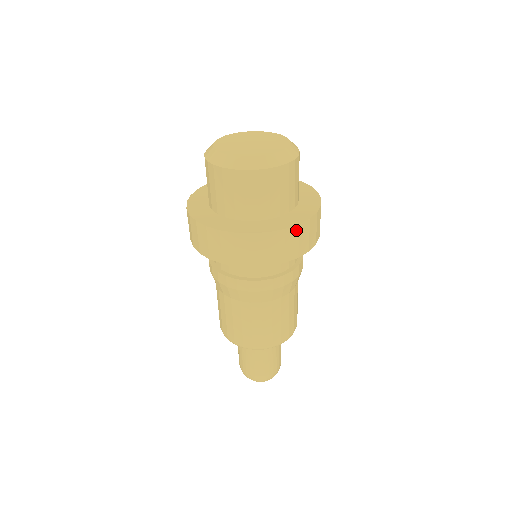
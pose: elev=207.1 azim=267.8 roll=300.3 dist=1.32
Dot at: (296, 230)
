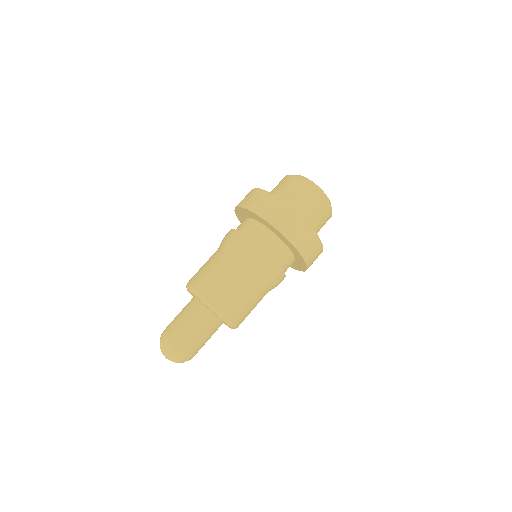
Dot at: (321, 250)
